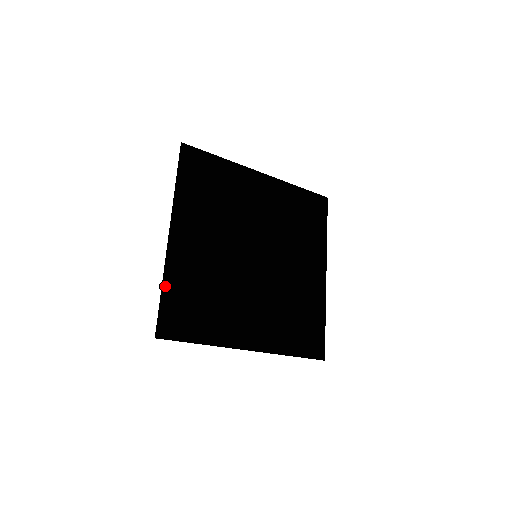
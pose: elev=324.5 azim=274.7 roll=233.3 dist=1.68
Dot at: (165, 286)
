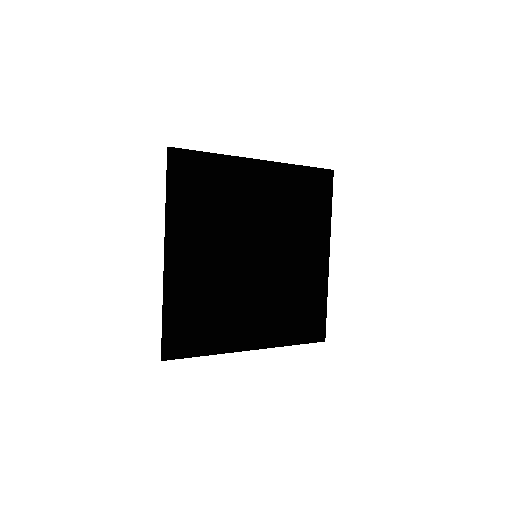
Dot at: (166, 310)
